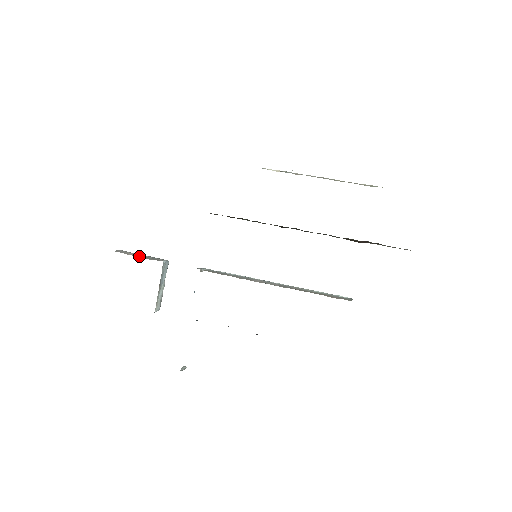
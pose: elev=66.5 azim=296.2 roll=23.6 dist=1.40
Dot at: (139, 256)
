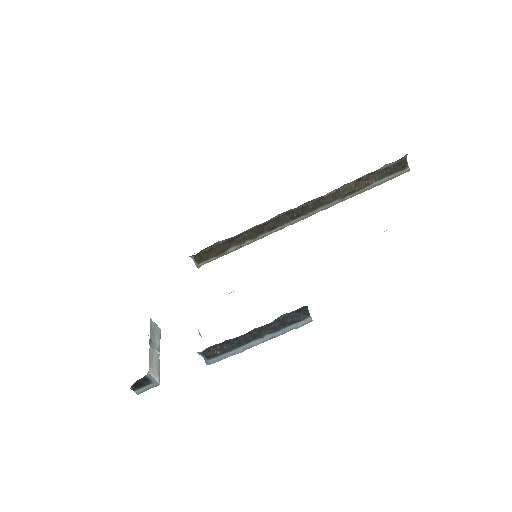
Dot at: occluded
